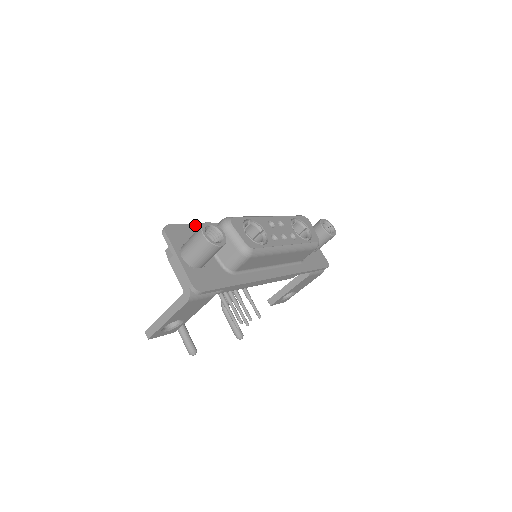
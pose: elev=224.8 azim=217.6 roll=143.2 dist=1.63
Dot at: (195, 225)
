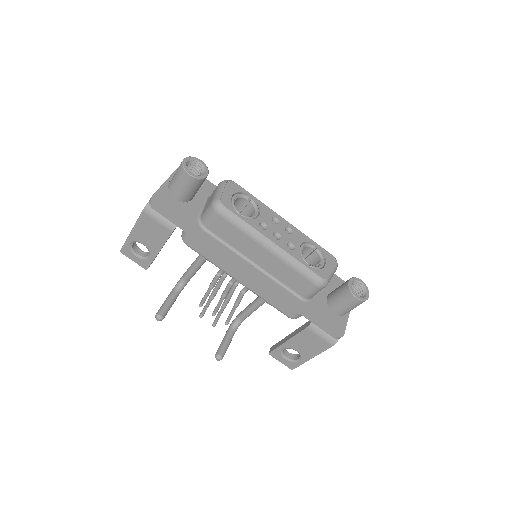
Dot at: (215, 186)
